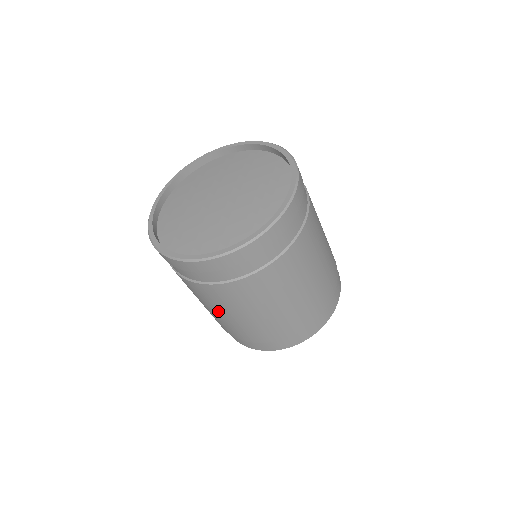
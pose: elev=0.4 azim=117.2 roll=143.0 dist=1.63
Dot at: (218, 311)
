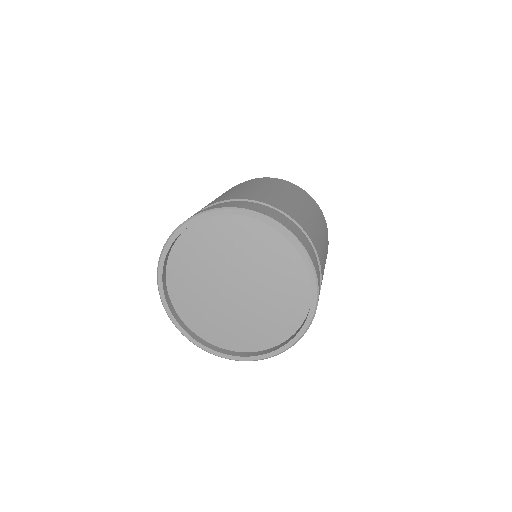
Dot at: occluded
